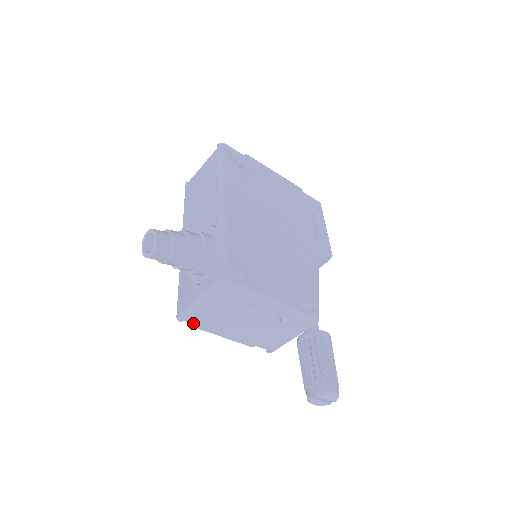
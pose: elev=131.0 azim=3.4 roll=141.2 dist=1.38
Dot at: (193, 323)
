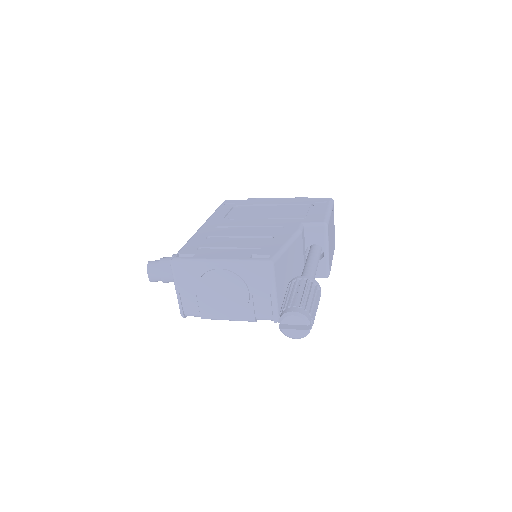
Dot at: (193, 315)
